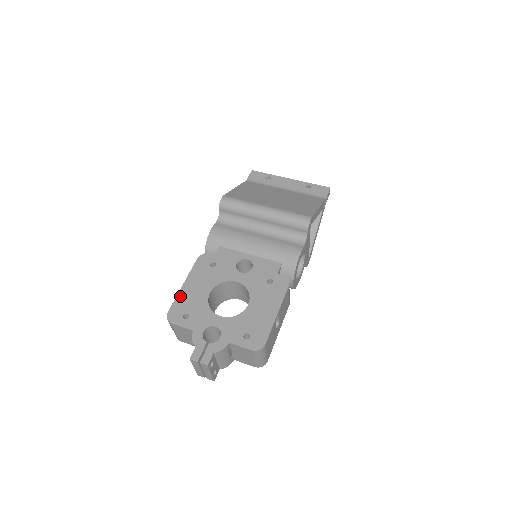
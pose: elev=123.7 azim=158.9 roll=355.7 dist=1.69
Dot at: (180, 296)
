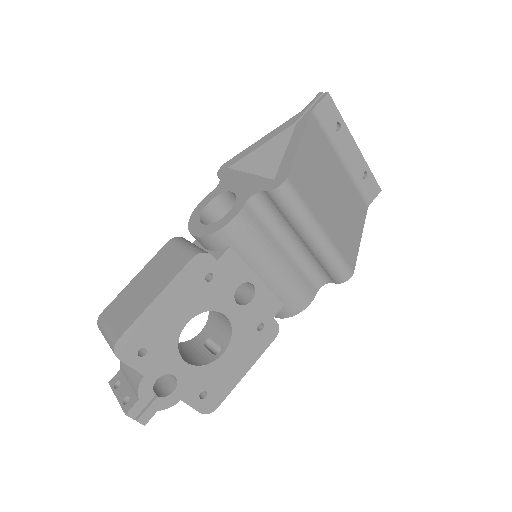
Dot at: (145, 317)
